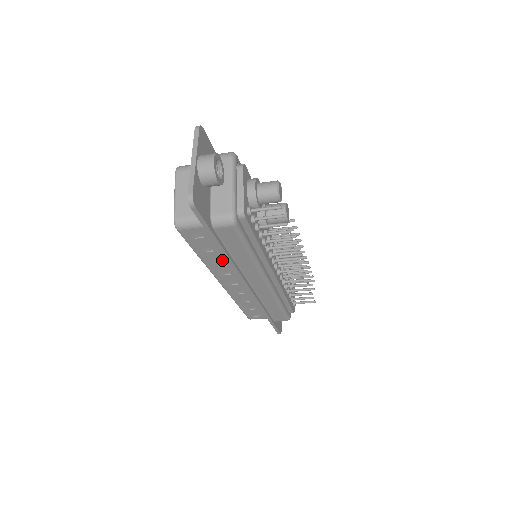
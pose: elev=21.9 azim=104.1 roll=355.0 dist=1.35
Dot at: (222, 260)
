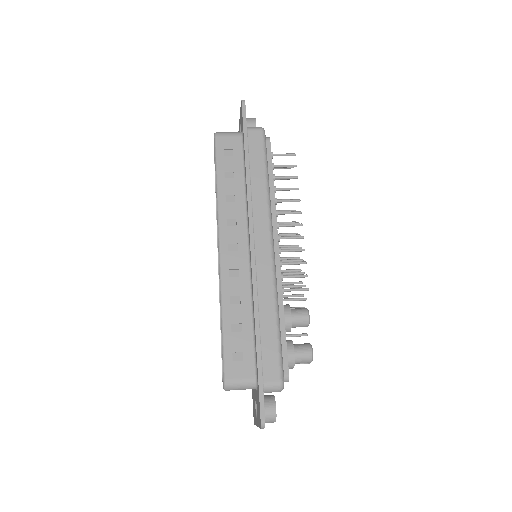
Dot at: occluded
